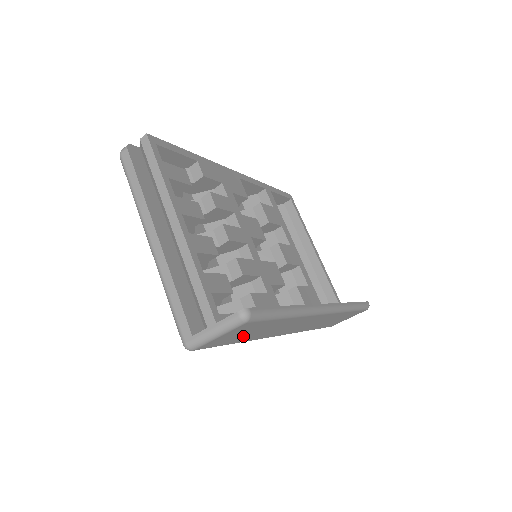
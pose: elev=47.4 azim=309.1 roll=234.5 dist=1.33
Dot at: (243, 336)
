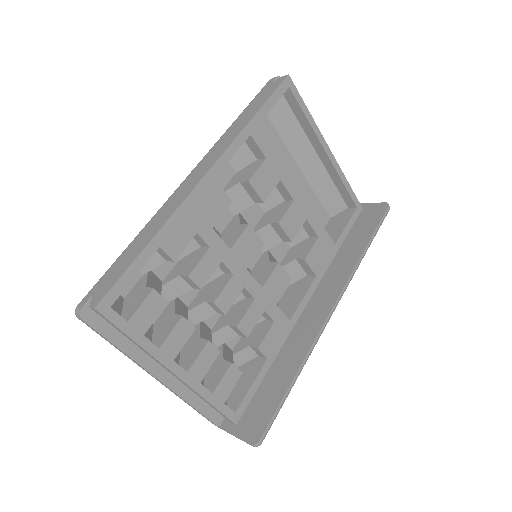
Dot at: occluded
